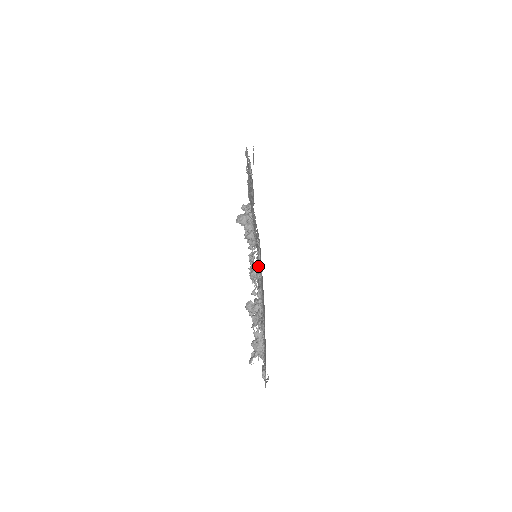
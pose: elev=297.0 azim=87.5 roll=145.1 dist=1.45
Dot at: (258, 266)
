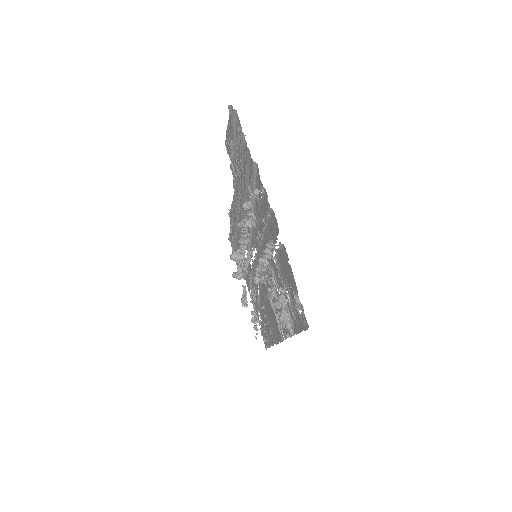
Dot at: occluded
